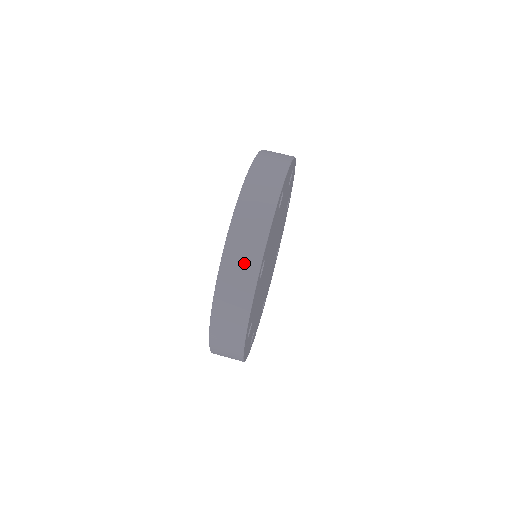
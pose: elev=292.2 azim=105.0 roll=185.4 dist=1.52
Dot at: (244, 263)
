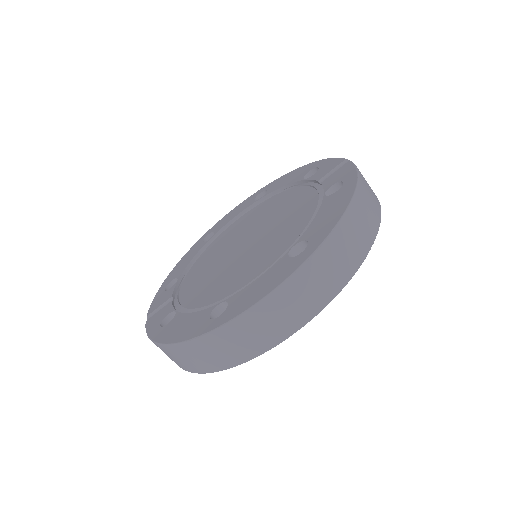
Dot at: (235, 348)
